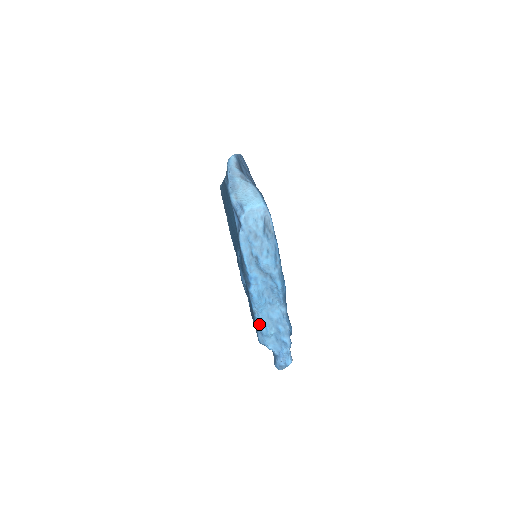
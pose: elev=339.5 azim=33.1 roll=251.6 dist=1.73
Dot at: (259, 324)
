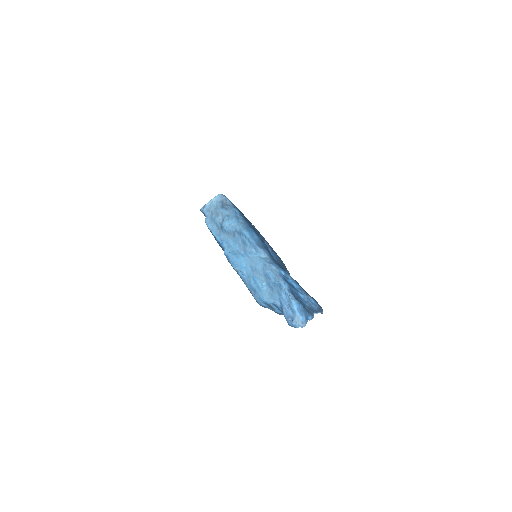
Dot at: (247, 281)
